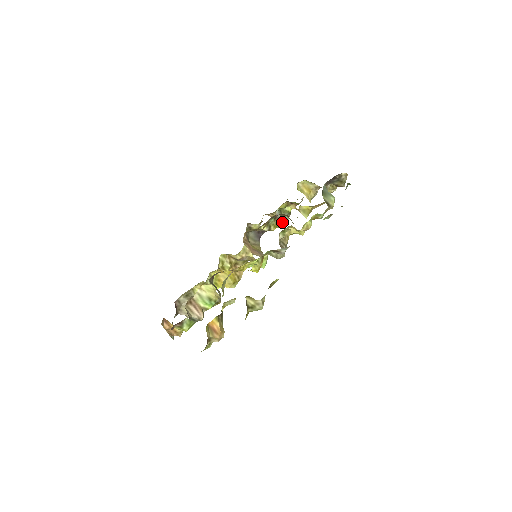
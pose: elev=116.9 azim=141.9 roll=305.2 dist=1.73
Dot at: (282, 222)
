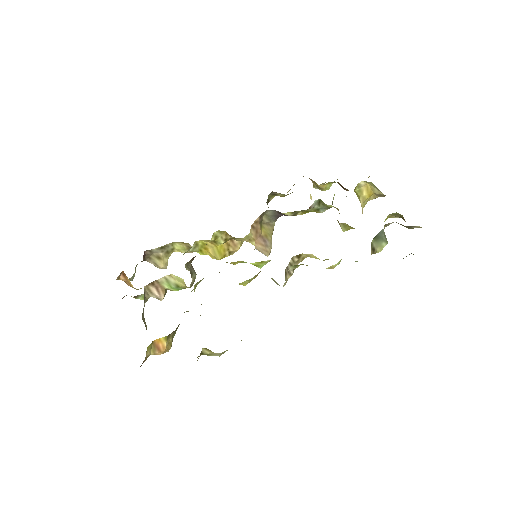
Dot at: (316, 210)
